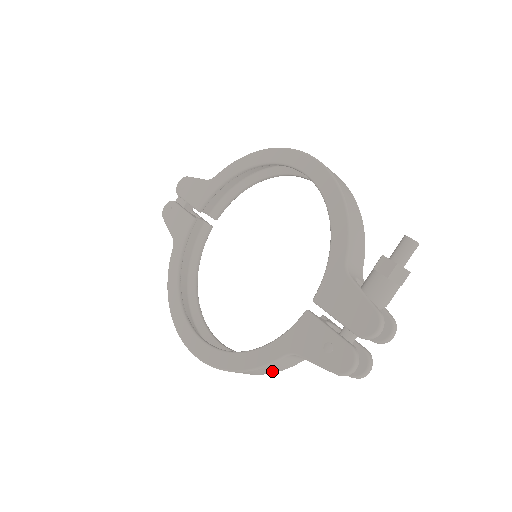
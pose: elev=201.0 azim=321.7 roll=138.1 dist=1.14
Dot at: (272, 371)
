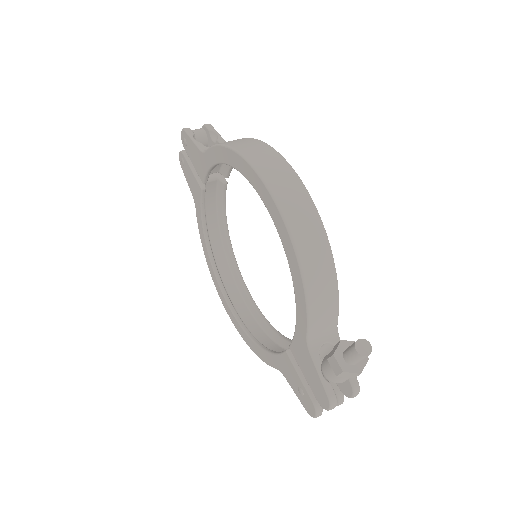
Dot at: occluded
